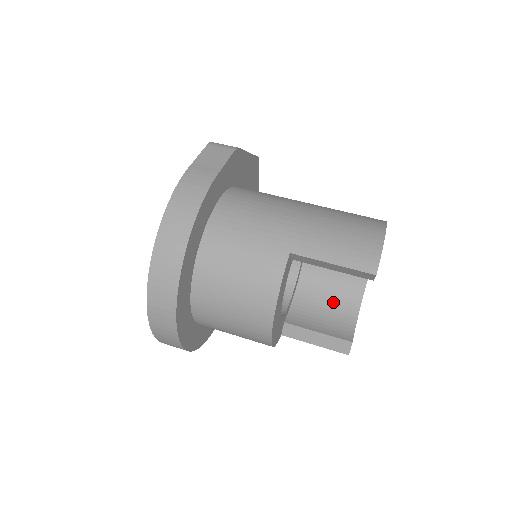
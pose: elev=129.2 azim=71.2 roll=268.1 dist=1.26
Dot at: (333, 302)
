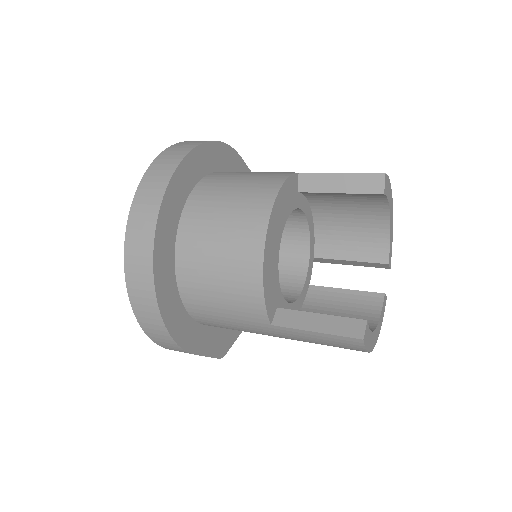
Dot at: occluded
